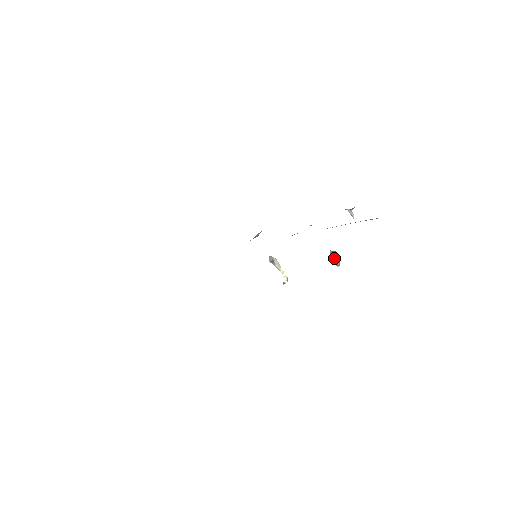
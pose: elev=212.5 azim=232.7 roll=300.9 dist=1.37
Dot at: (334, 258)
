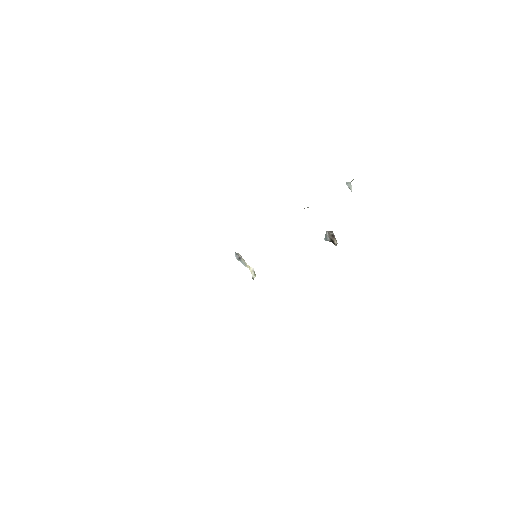
Dot at: (332, 238)
